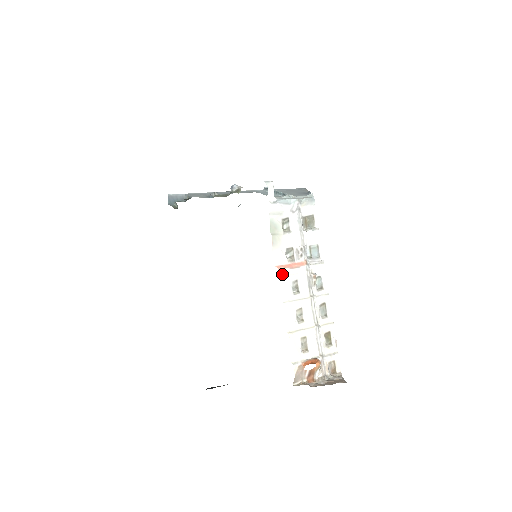
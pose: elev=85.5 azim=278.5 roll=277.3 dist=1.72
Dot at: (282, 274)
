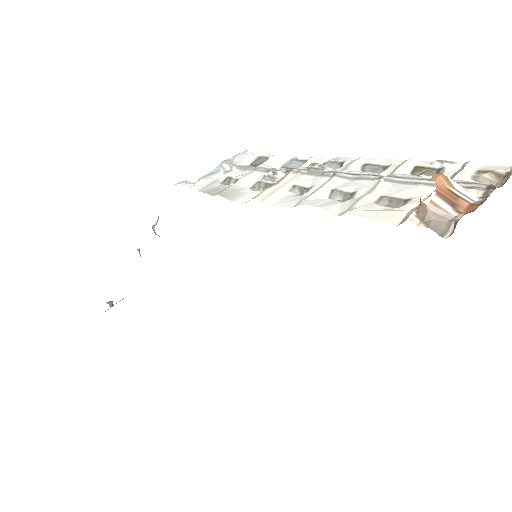
Dot at: (263, 197)
